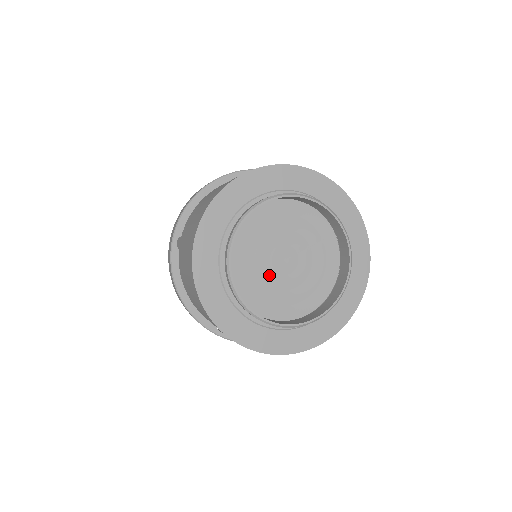
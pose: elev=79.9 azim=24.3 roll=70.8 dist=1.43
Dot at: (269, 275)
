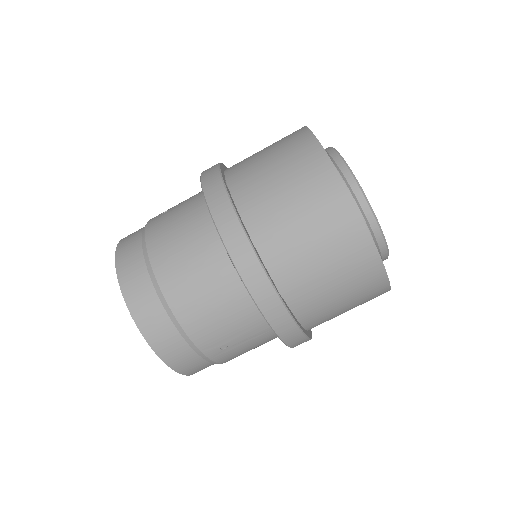
Dot at: occluded
